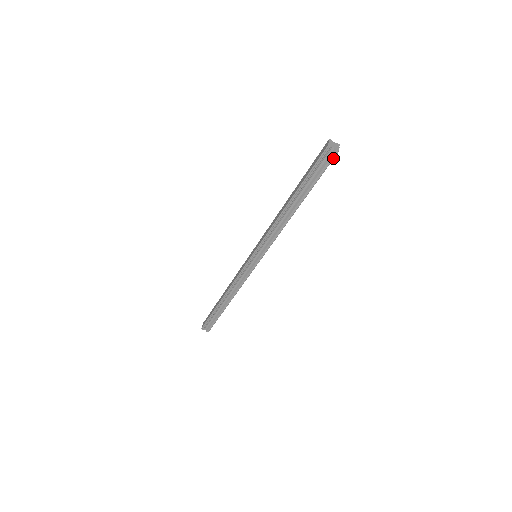
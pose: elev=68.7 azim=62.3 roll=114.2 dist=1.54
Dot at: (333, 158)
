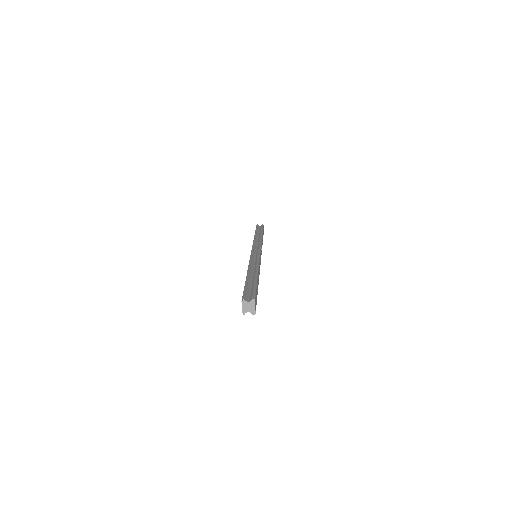
Dot at: occluded
